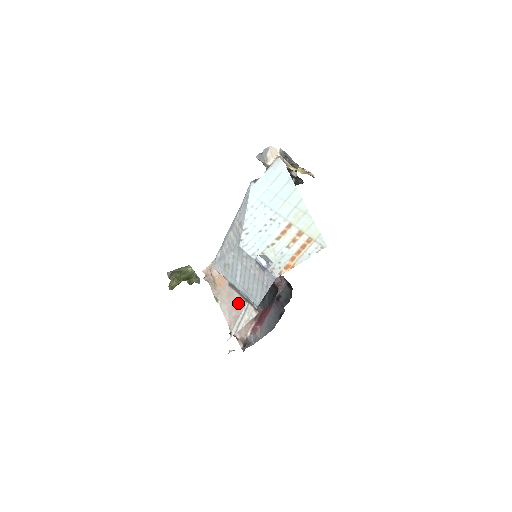
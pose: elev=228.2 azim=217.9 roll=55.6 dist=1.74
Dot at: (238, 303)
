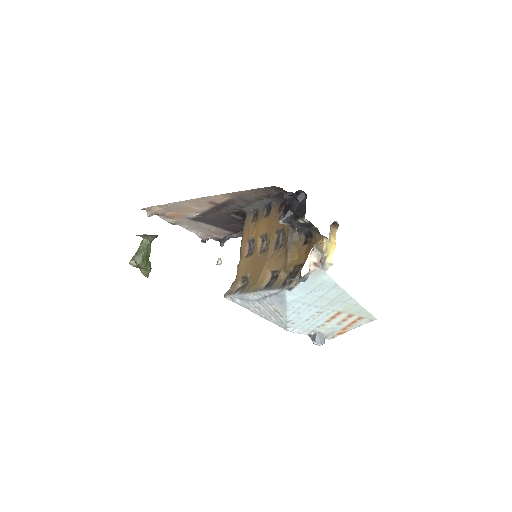
Dot at: (205, 227)
